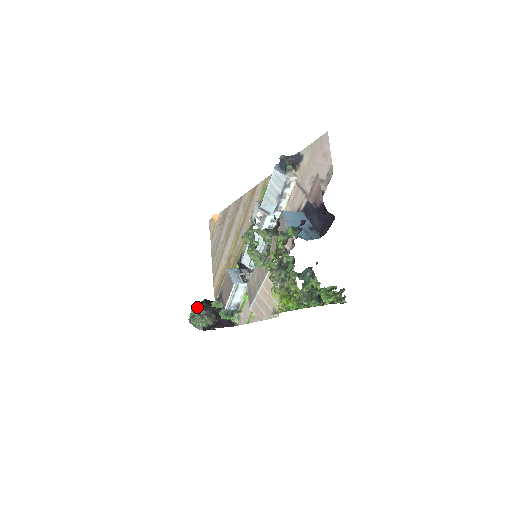
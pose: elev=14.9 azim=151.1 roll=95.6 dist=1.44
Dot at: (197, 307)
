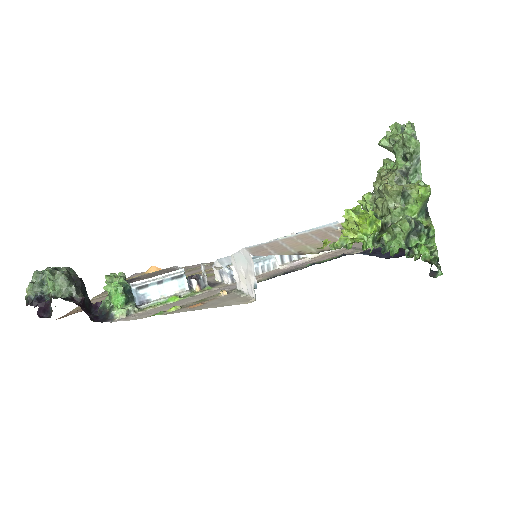
Dot at: occluded
